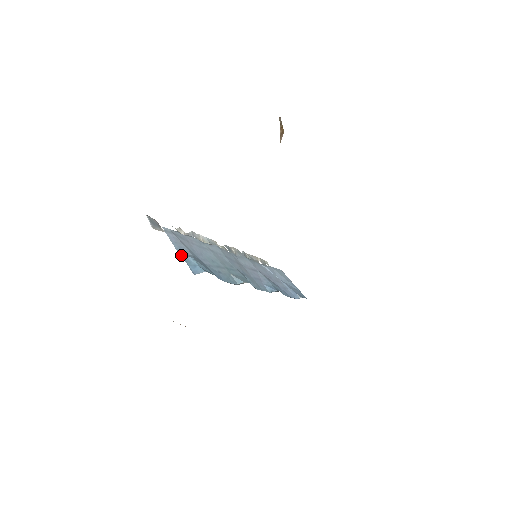
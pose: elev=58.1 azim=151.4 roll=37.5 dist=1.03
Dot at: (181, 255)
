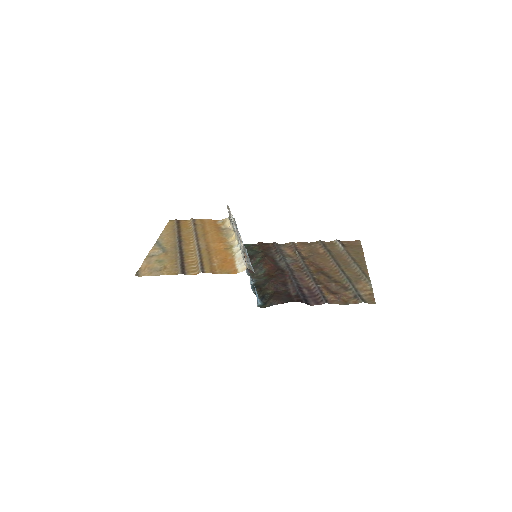
Dot at: (256, 293)
